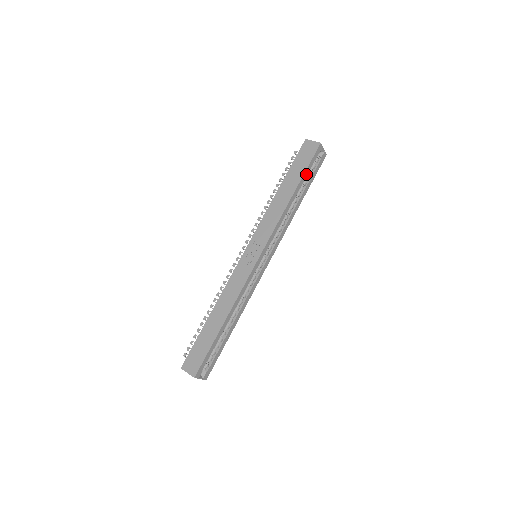
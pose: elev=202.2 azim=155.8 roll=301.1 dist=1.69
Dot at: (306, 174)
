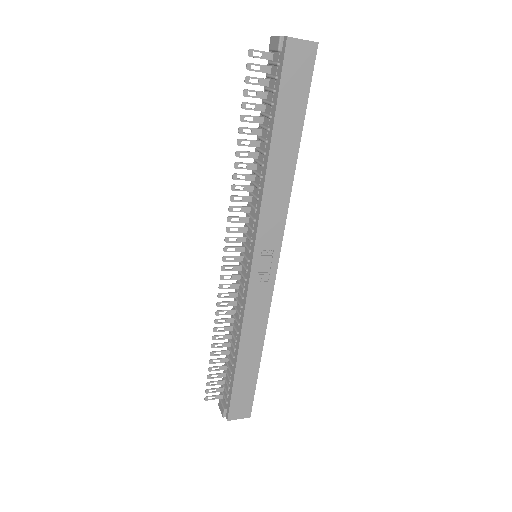
Dot at: (302, 109)
